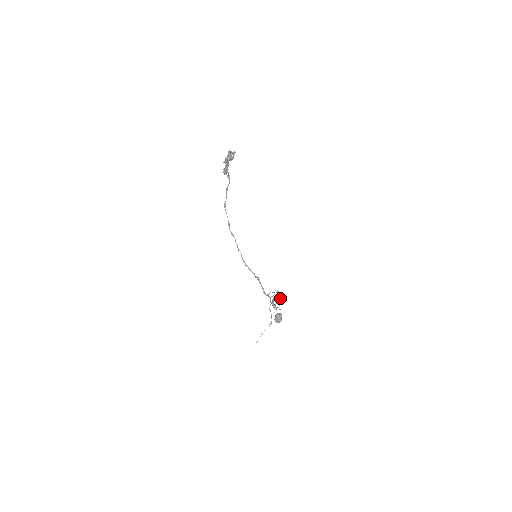
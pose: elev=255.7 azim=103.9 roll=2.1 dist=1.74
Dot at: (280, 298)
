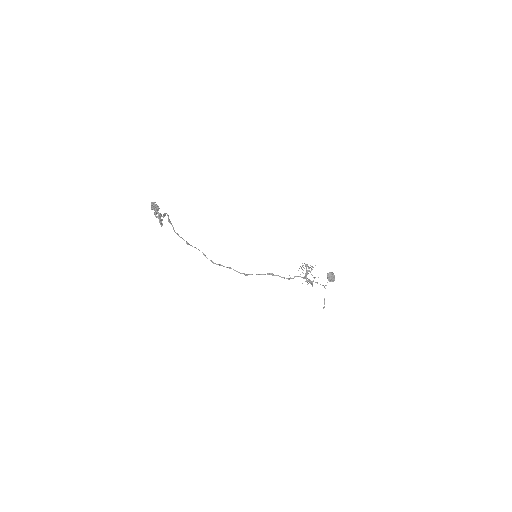
Dot at: (310, 271)
